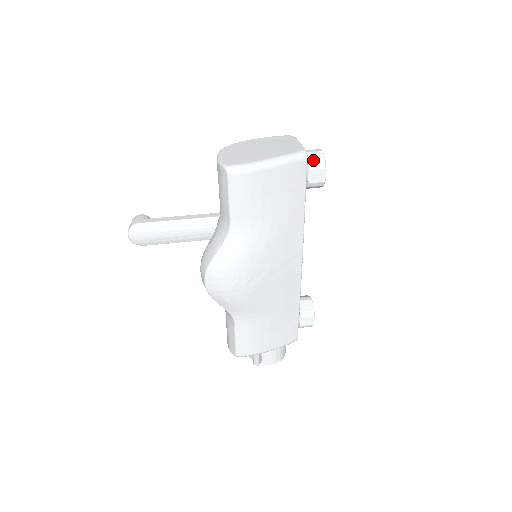
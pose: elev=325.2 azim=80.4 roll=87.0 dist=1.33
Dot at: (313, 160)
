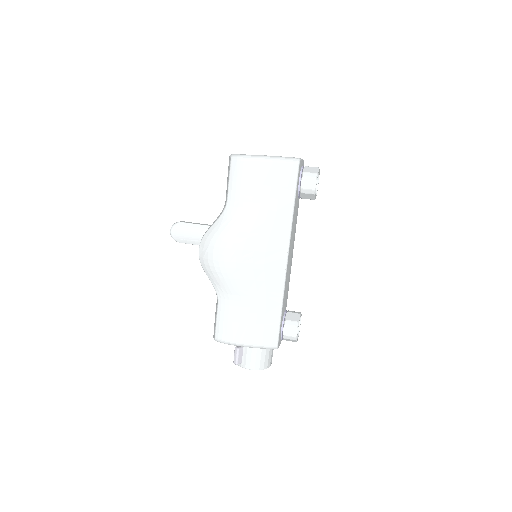
Dot at: (308, 171)
